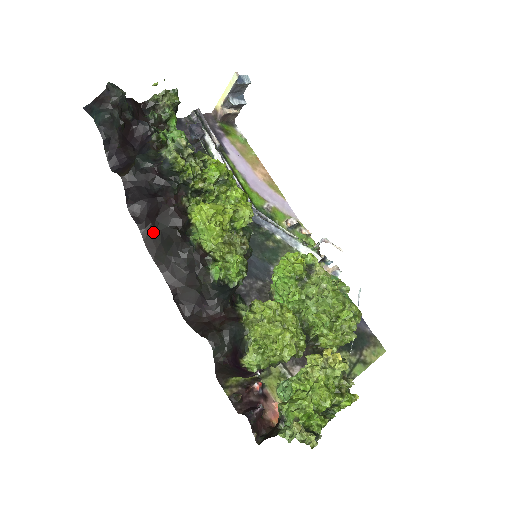
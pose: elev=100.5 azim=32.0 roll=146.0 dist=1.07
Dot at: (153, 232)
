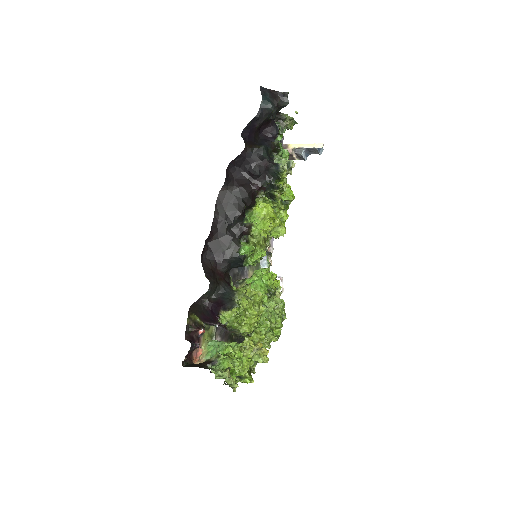
Dot at: (230, 192)
